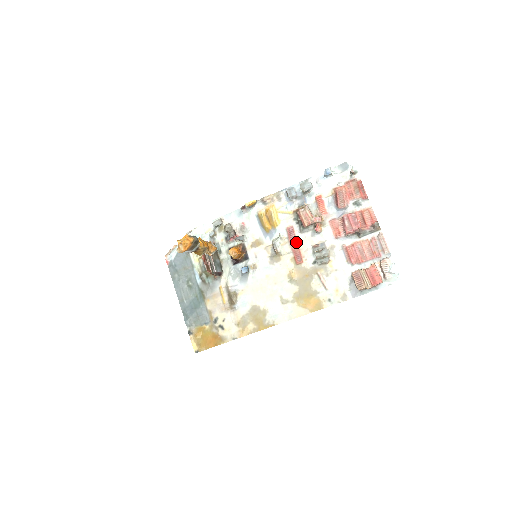
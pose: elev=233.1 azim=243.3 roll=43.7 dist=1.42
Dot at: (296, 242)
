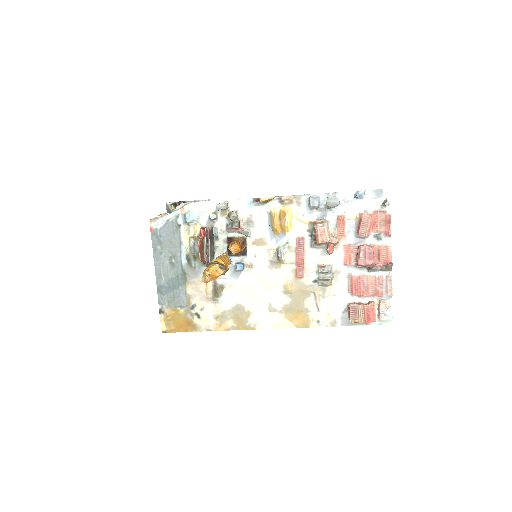
Dot at: (303, 255)
